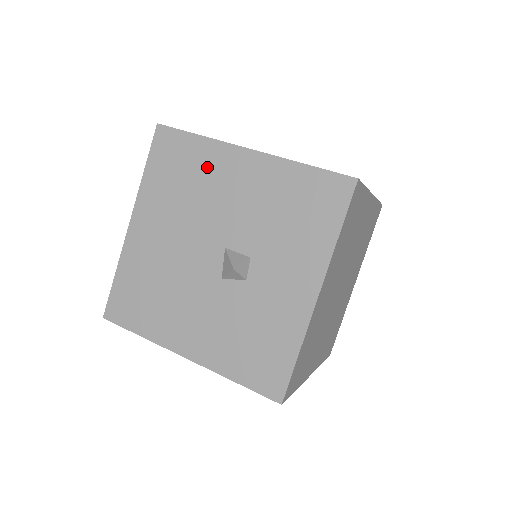
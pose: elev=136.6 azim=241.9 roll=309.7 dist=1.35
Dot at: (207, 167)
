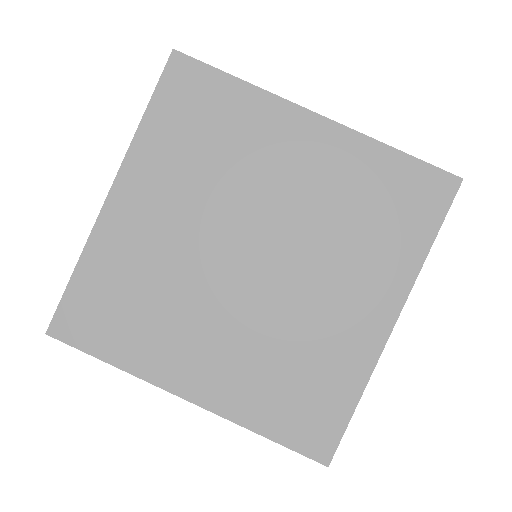
Dot at: occluded
